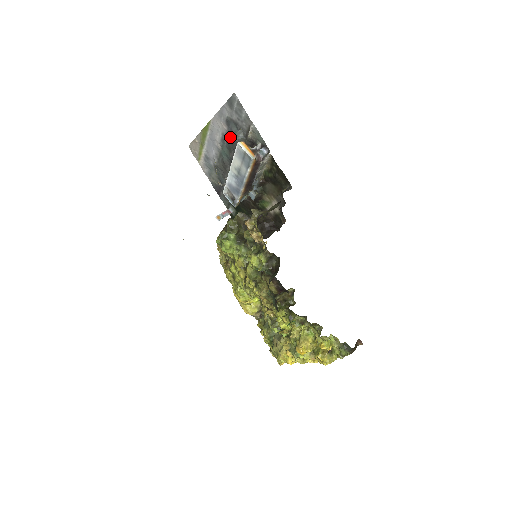
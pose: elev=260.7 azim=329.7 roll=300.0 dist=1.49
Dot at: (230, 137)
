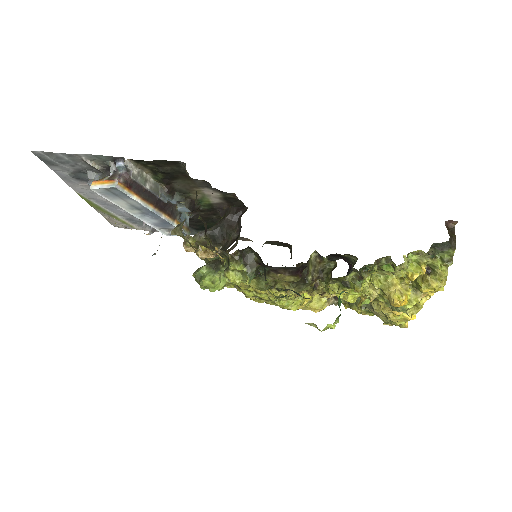
Dot at: occluded
